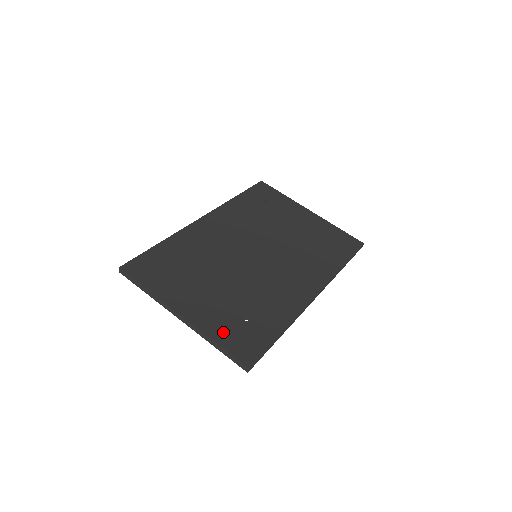
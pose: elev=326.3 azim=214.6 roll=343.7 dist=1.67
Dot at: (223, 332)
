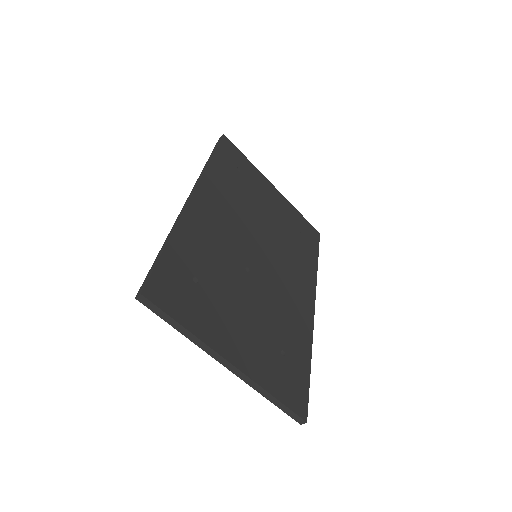
Dot at: (274, 379)
